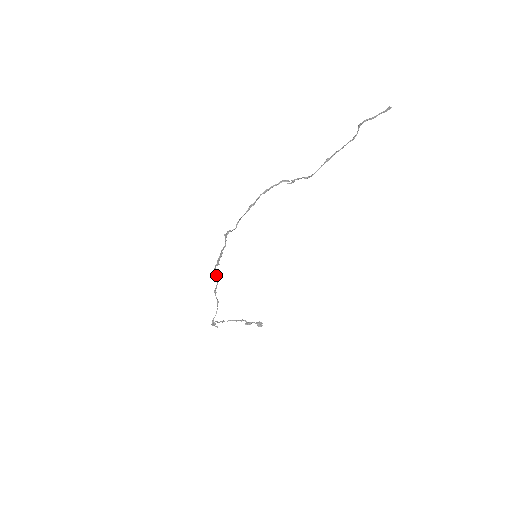
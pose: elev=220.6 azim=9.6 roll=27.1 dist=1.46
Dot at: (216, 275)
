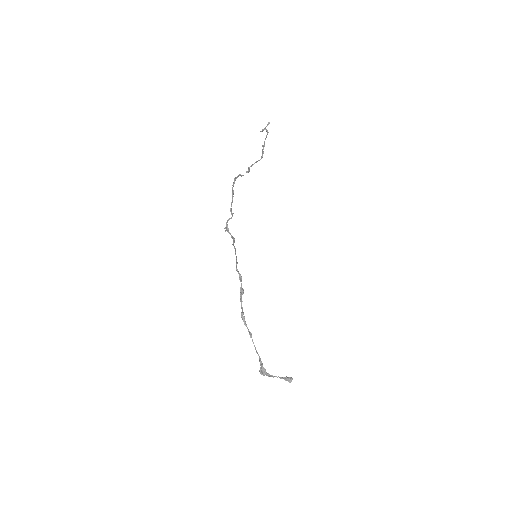
Dot at: (241, 279)
